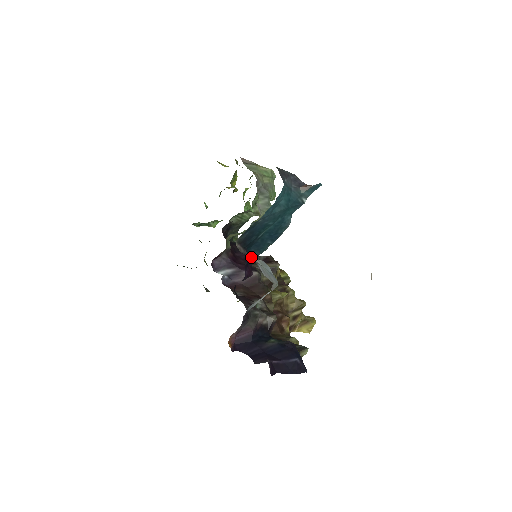
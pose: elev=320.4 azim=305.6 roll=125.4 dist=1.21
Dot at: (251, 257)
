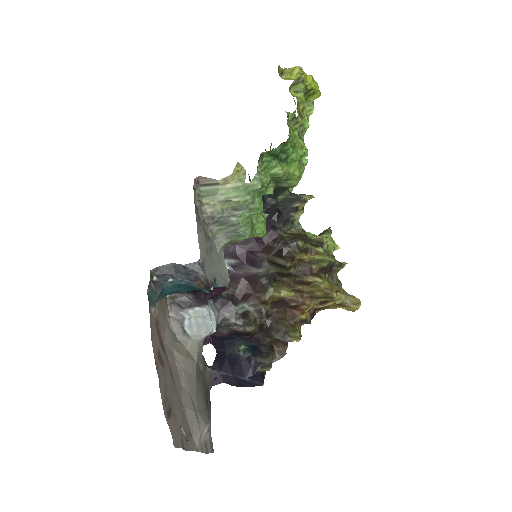
Dot at: (186, 305)
